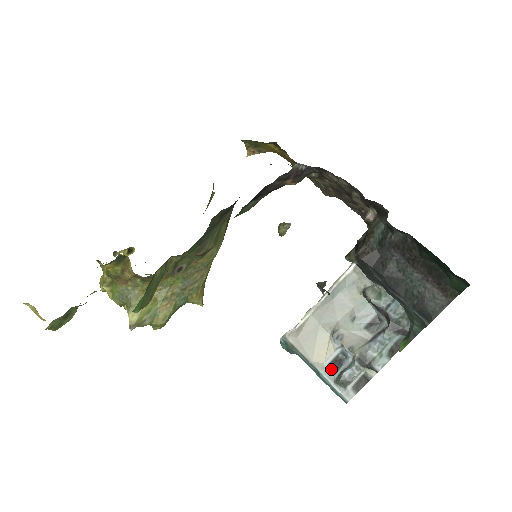
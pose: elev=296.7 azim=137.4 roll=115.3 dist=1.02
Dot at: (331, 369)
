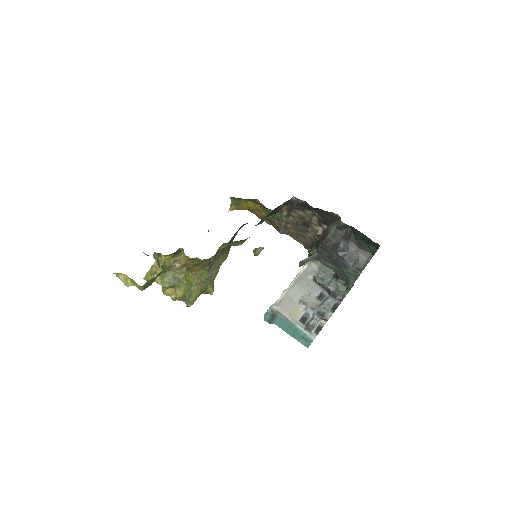
Dot at: (301, 323)
